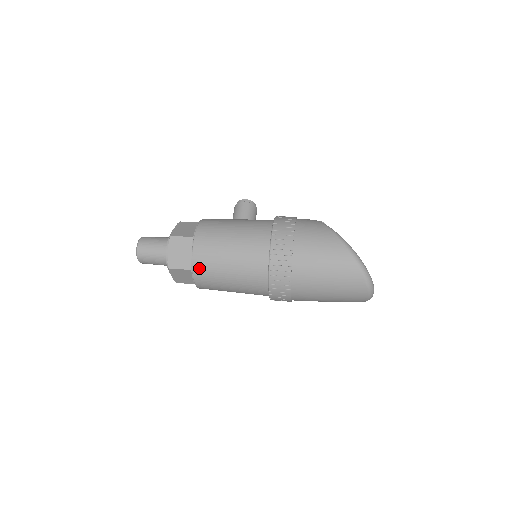
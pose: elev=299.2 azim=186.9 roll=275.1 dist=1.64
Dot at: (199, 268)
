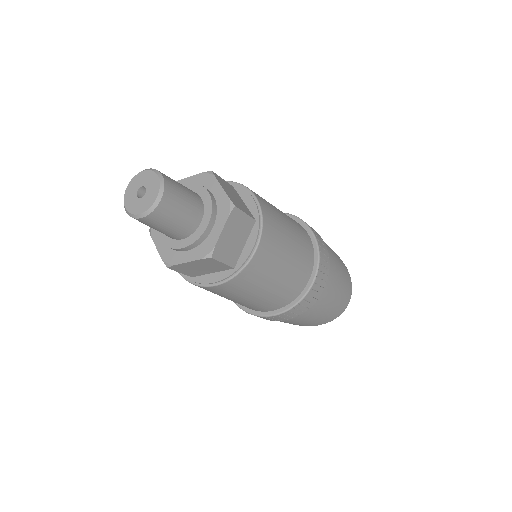
Dot at: (267, 216)
